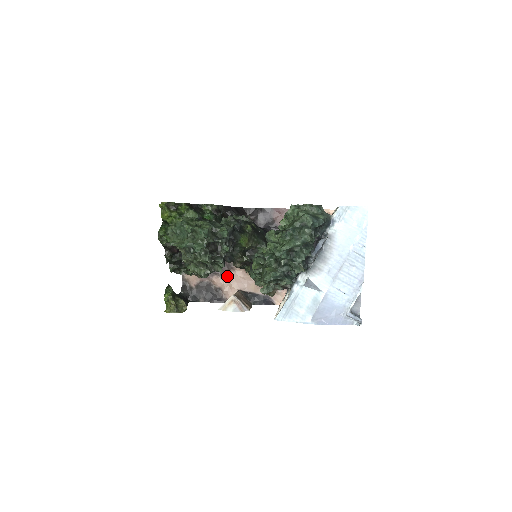
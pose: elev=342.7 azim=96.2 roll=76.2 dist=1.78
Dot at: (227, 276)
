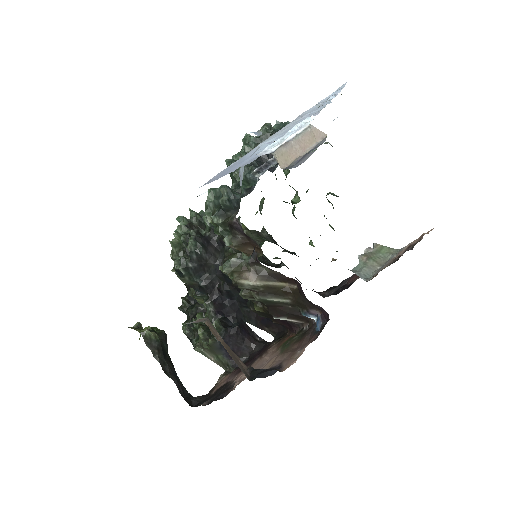
Dot at: (254, 364)
